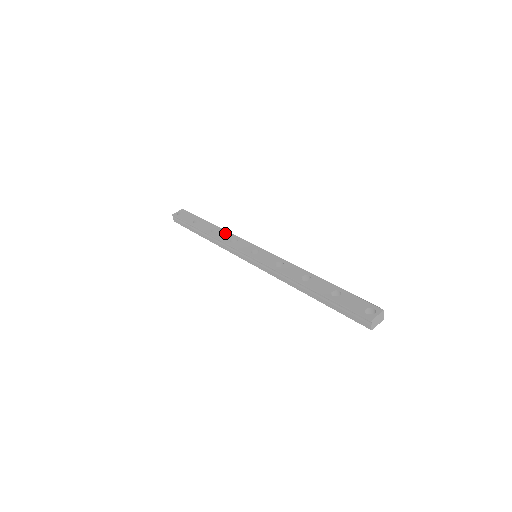
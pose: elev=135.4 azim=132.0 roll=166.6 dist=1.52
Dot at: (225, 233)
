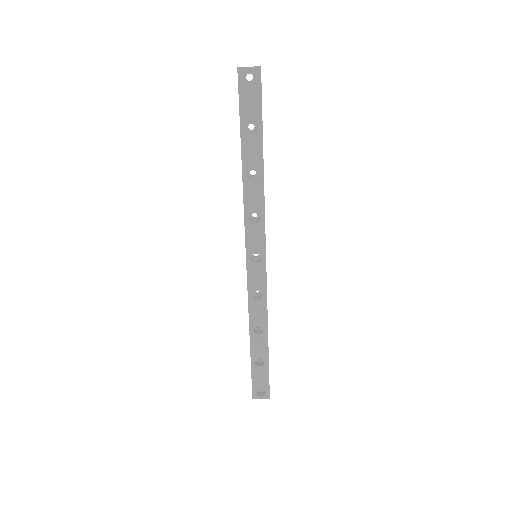
Dot at: (258, 194)
